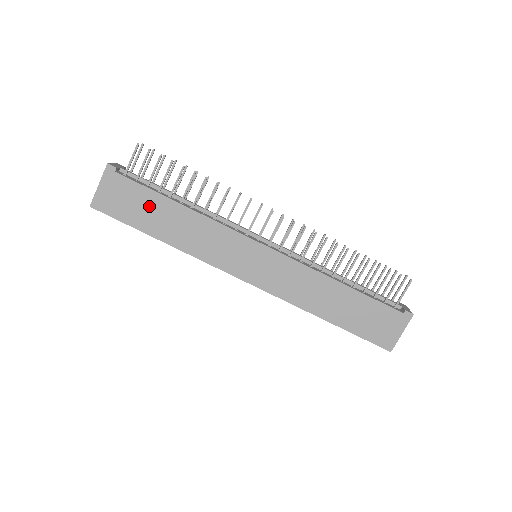
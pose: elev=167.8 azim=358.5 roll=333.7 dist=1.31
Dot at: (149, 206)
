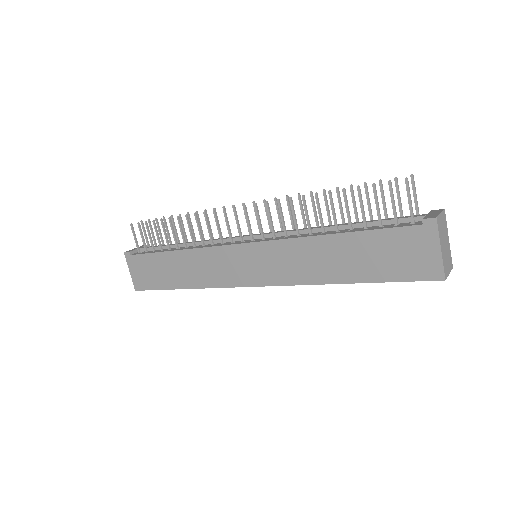
Dot at: (160, 266)
